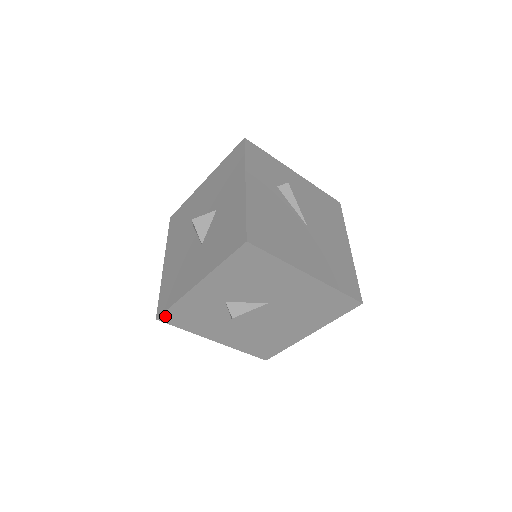
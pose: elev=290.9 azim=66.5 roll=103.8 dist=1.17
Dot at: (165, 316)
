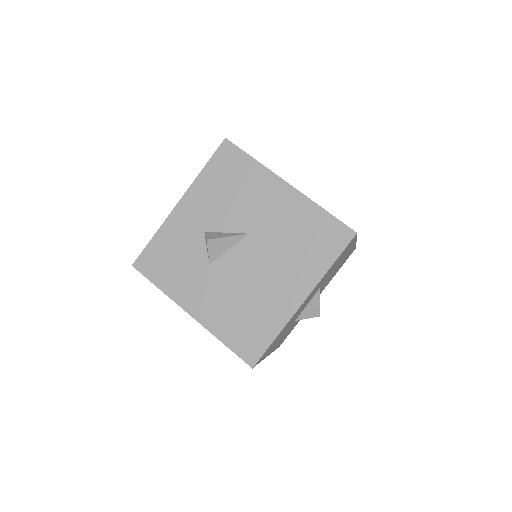
Dot at: (142, 260)
